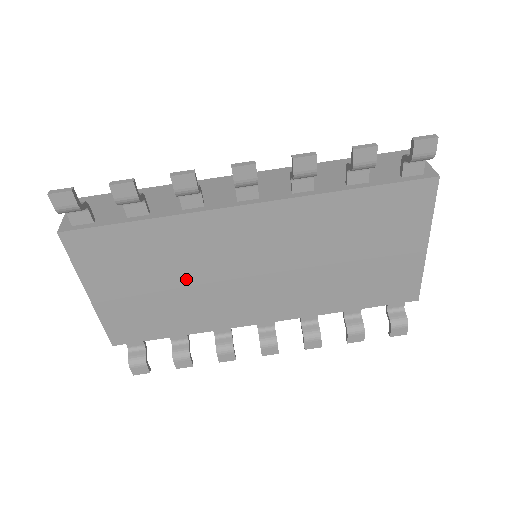
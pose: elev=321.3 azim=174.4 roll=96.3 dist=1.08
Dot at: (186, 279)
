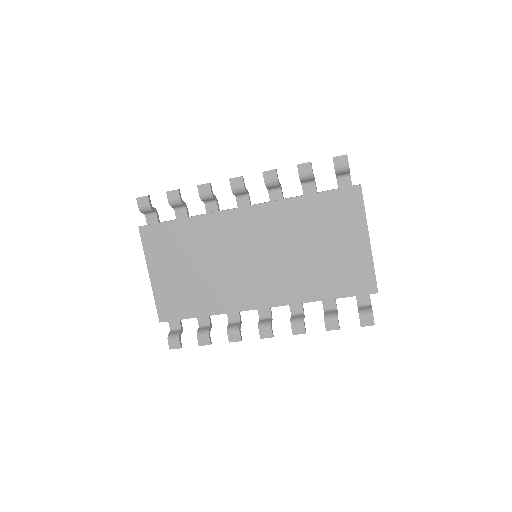
Dot at: (207, 264)
